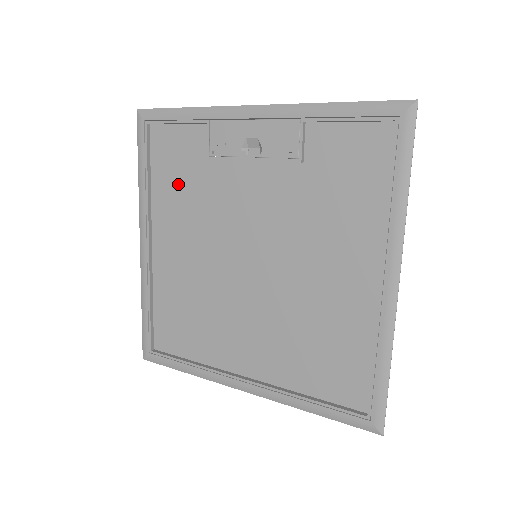
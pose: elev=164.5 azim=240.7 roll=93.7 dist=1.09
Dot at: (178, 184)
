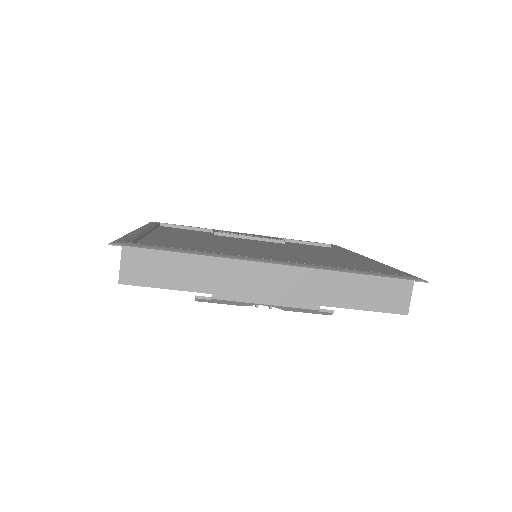
Dot at: (184, 233)
